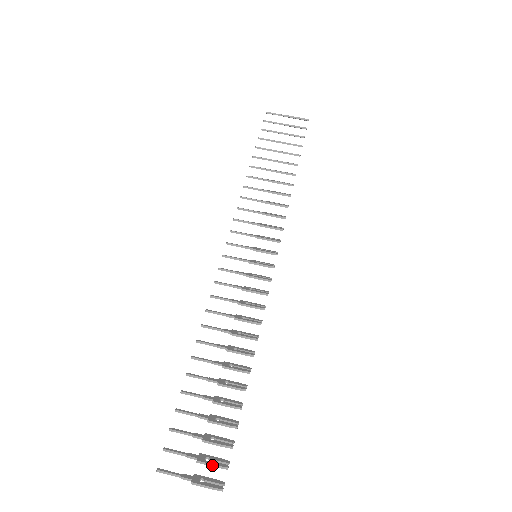
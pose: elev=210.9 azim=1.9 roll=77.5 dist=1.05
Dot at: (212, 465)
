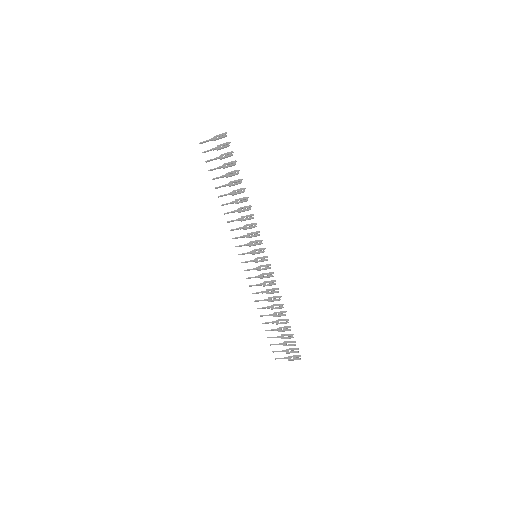
Dot at: occluded
